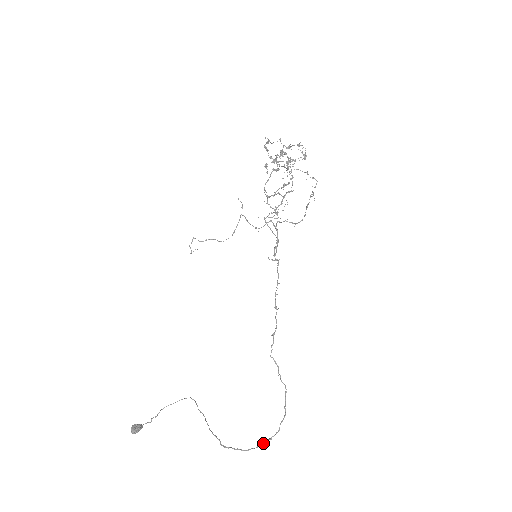
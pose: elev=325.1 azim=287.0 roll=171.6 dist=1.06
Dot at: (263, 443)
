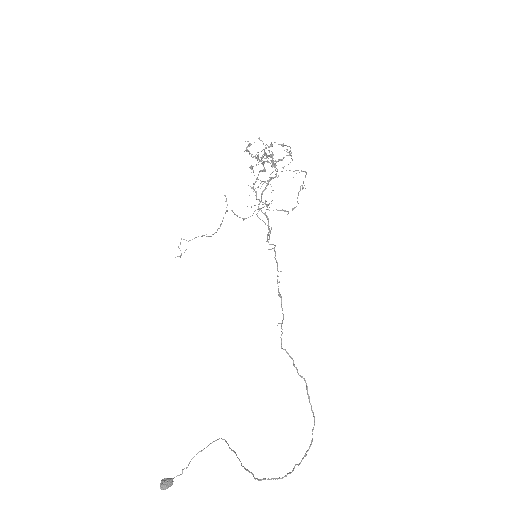
Dot at: occluded
